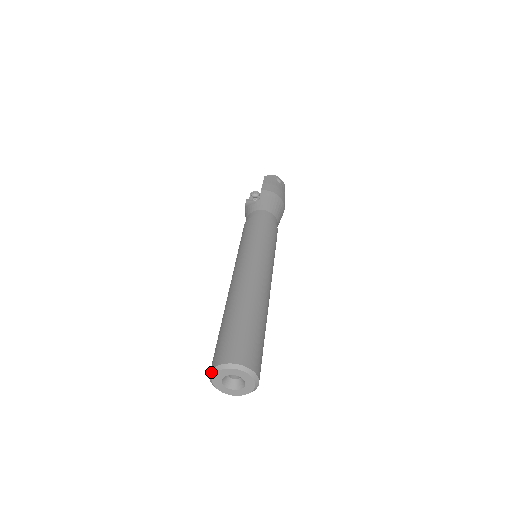
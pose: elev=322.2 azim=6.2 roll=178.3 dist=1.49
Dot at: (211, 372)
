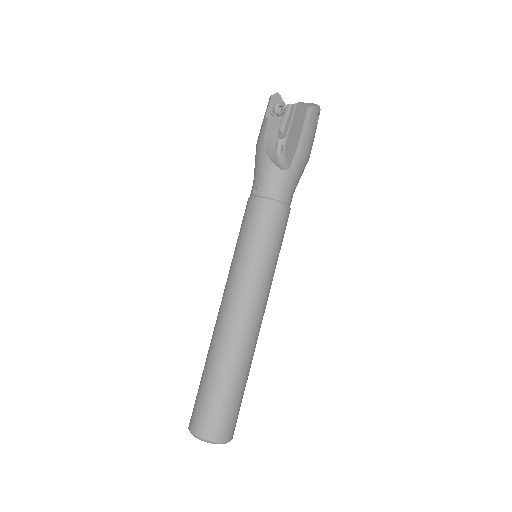
Dot at: (198, 438)
